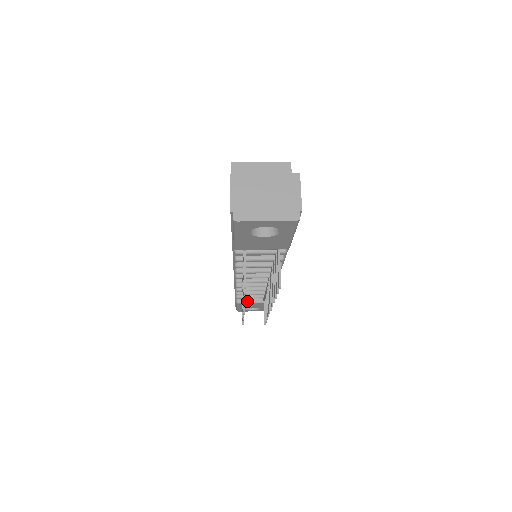
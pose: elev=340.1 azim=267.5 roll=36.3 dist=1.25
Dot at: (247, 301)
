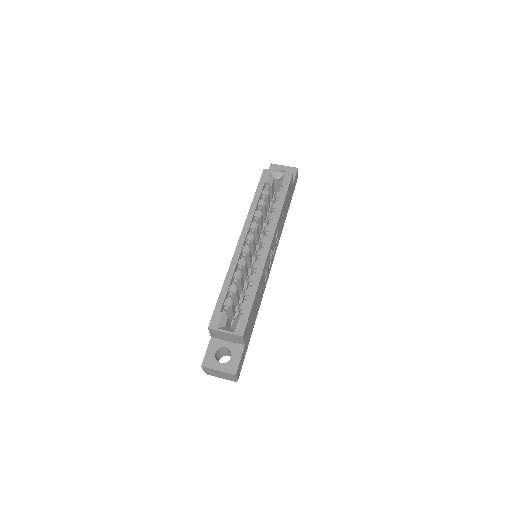
Dot at: occluded
